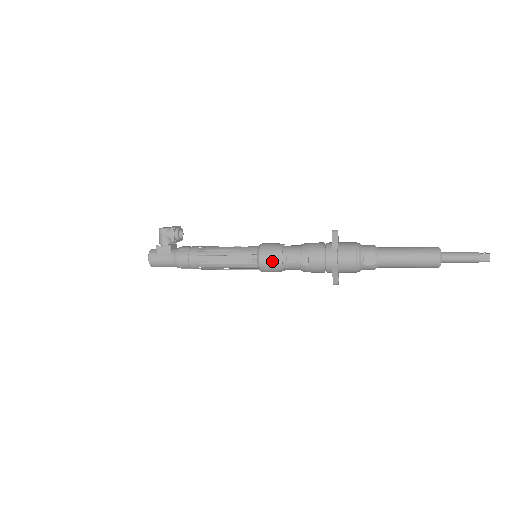
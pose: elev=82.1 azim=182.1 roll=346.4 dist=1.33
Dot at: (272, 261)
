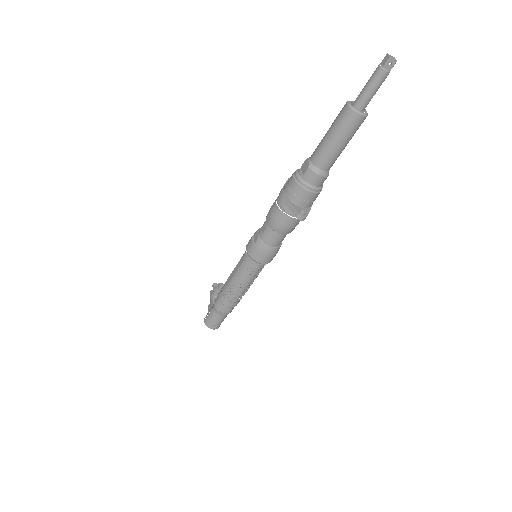
Dot at: (252, 241)
